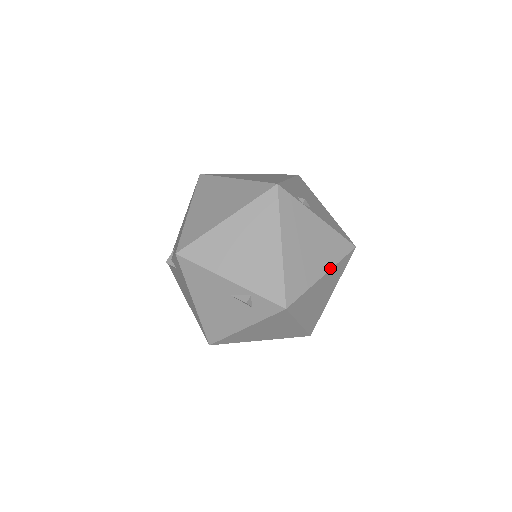
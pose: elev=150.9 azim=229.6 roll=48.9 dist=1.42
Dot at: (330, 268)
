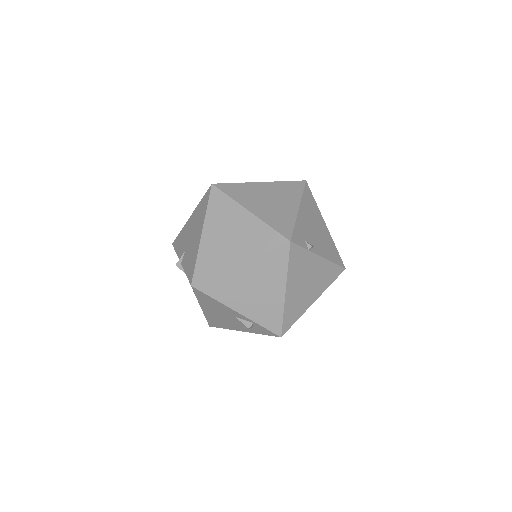
Dot at: (321, 294)
